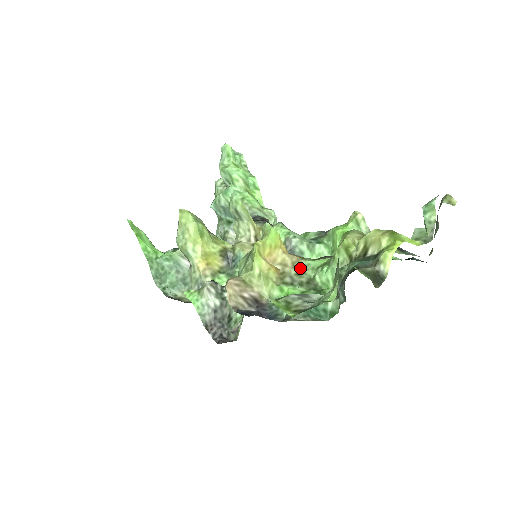
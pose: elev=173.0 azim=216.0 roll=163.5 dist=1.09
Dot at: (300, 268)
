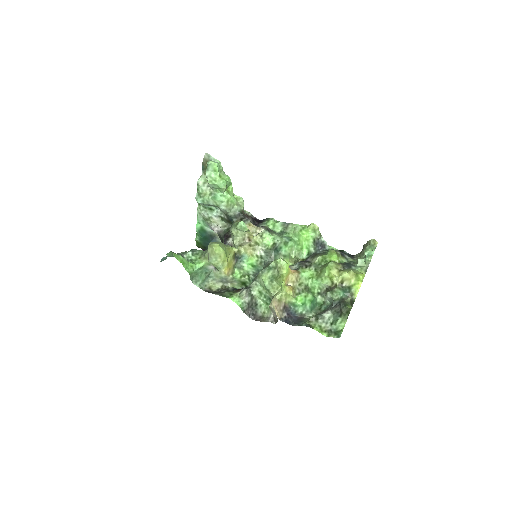
Dot at: (300, 280)
